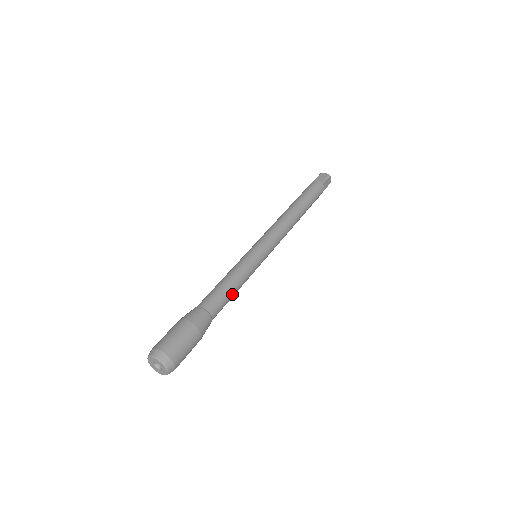
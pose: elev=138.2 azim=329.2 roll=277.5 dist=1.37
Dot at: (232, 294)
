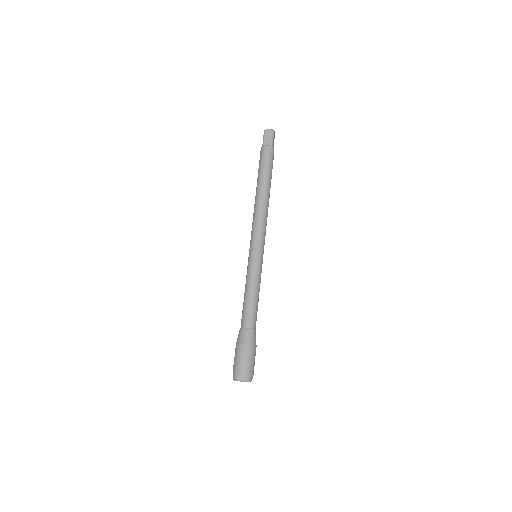
Dot at: occluded
